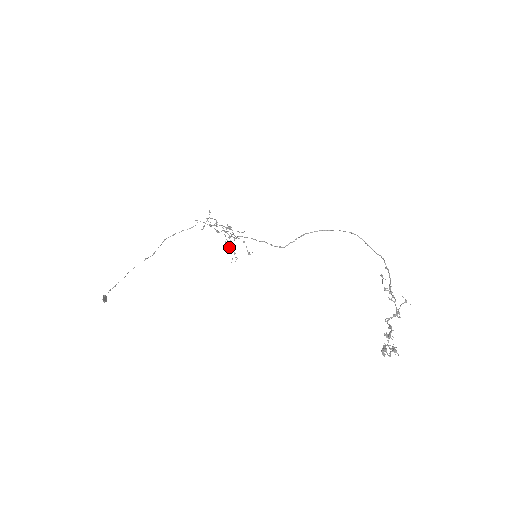
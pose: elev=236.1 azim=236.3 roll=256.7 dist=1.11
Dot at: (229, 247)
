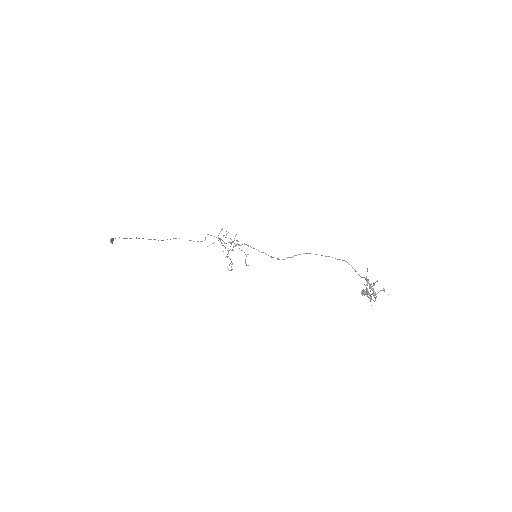
Dot at: (229, 258)
